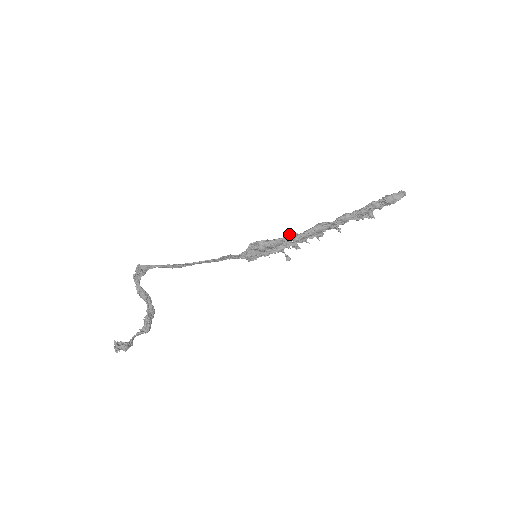
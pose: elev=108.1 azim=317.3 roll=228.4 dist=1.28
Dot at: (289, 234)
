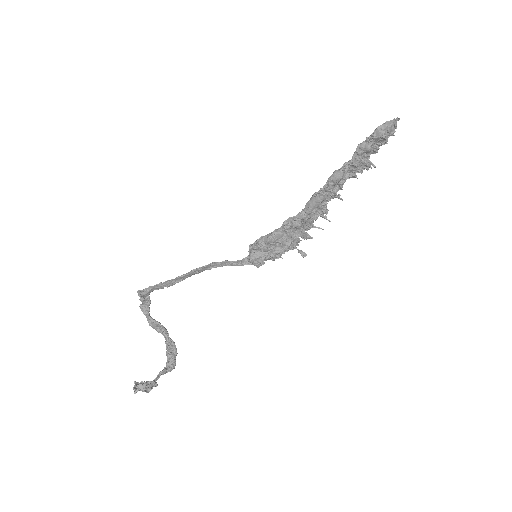
Dot at: (285, 220)
